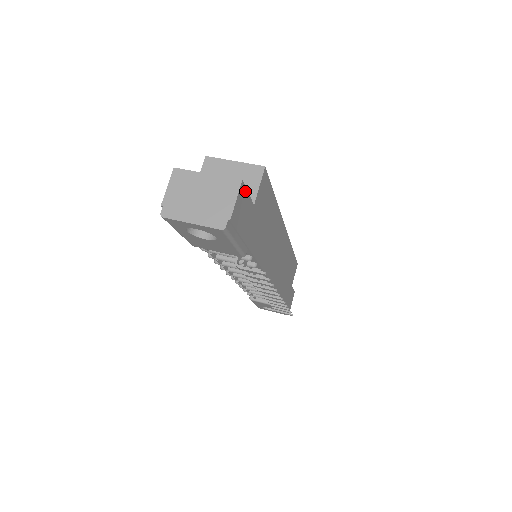
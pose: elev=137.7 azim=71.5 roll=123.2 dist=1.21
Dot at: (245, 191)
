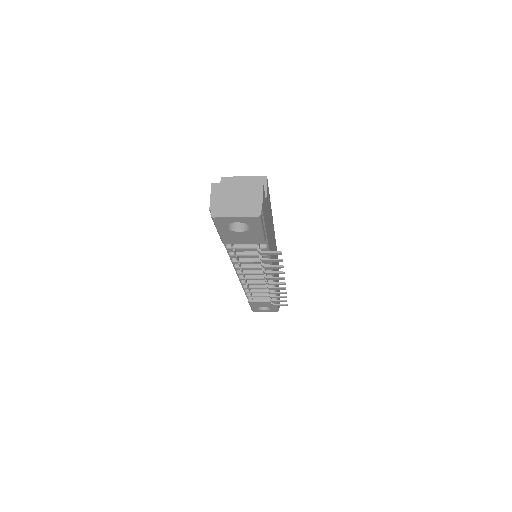
Dot at: (264, 191)
